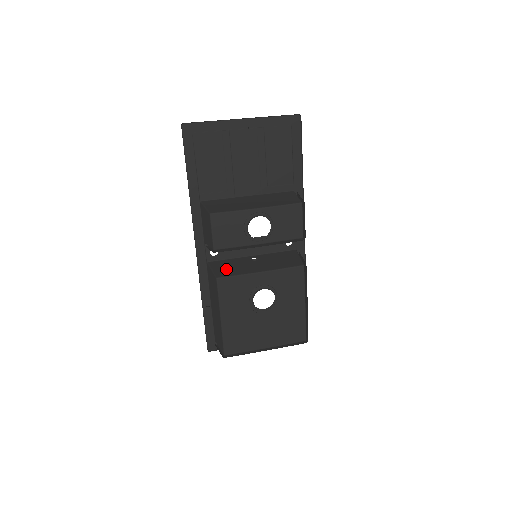
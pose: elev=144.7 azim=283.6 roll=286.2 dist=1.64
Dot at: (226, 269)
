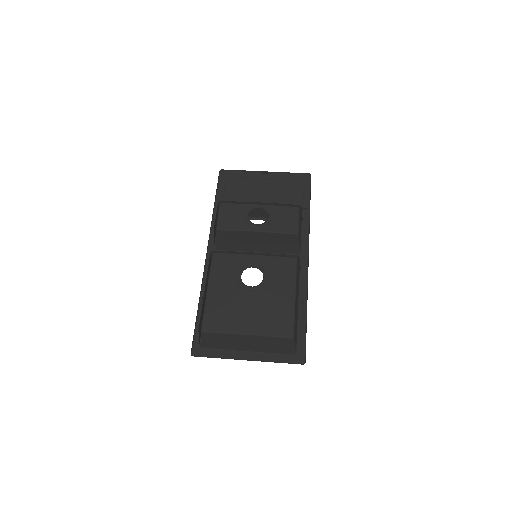
Dot at: occluded
